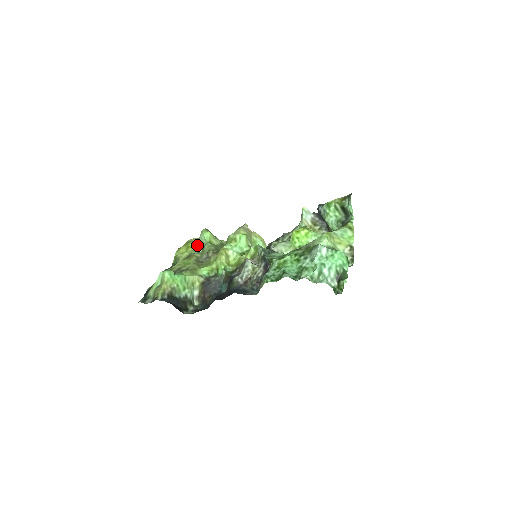
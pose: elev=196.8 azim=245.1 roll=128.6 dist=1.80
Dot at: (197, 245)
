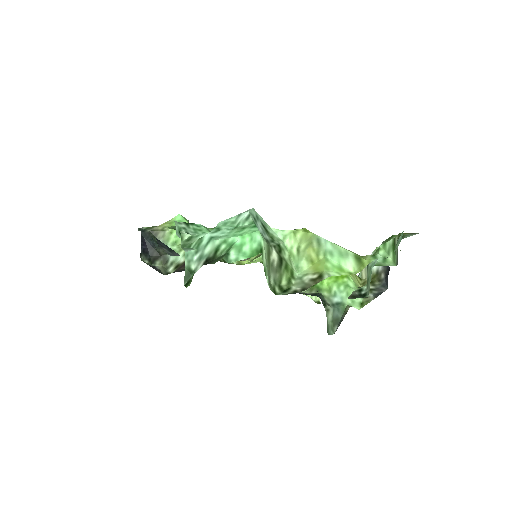
Dot at: occluded
